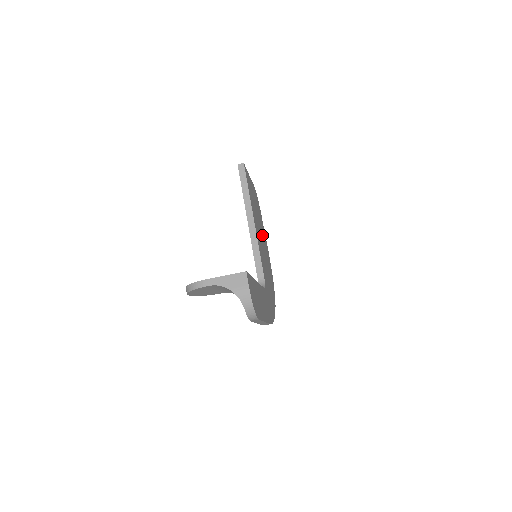
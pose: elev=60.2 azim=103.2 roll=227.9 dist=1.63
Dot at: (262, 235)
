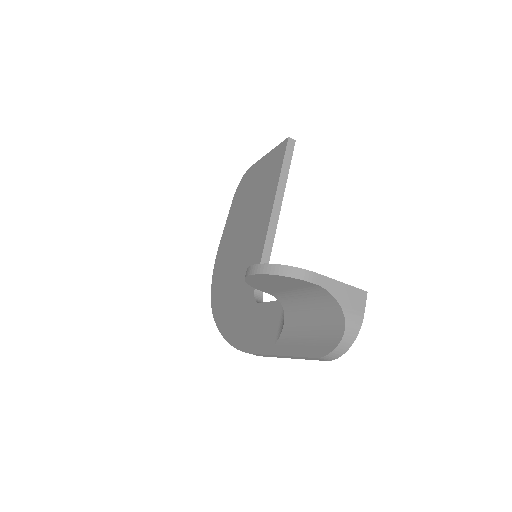
Dot at: occluded
